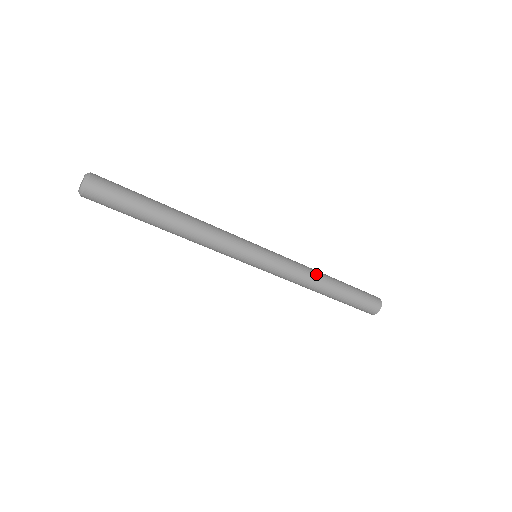
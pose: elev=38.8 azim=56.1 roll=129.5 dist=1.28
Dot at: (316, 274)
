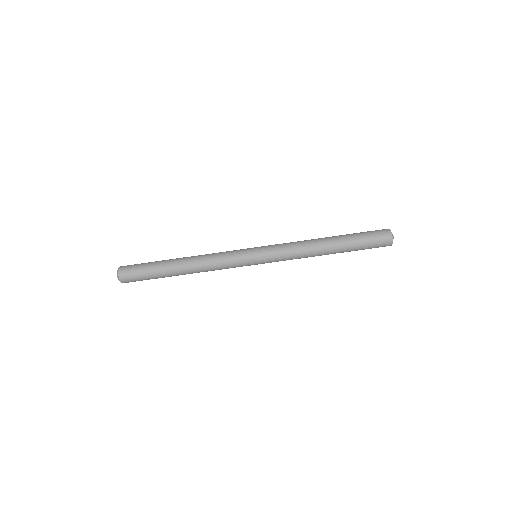
Dot at: (311, 241)
